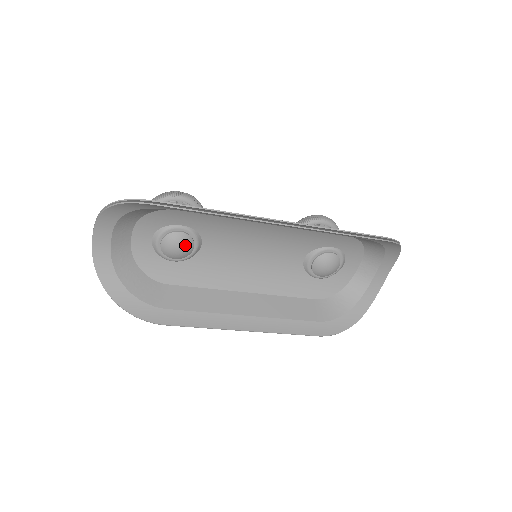
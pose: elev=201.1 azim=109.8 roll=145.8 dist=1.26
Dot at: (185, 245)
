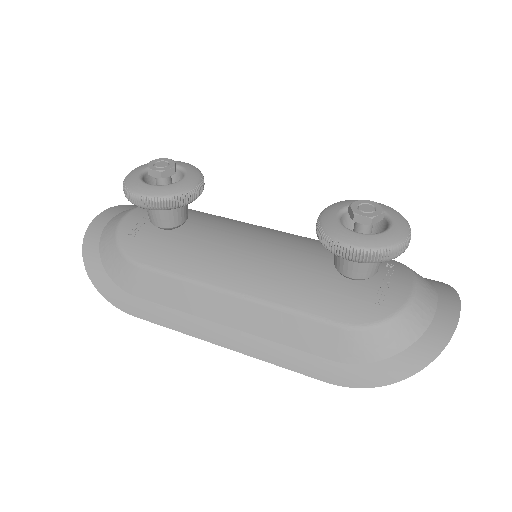
Dot at: occluded
